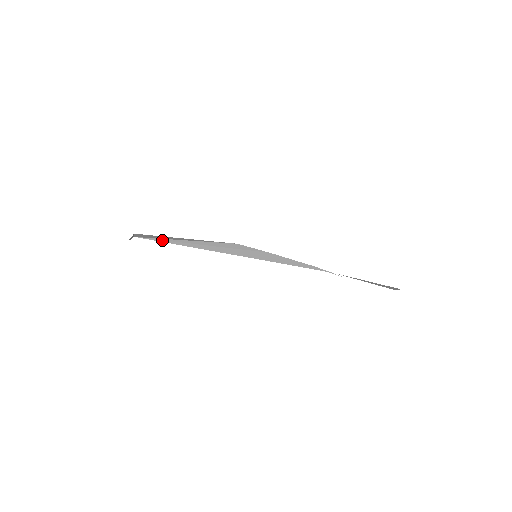
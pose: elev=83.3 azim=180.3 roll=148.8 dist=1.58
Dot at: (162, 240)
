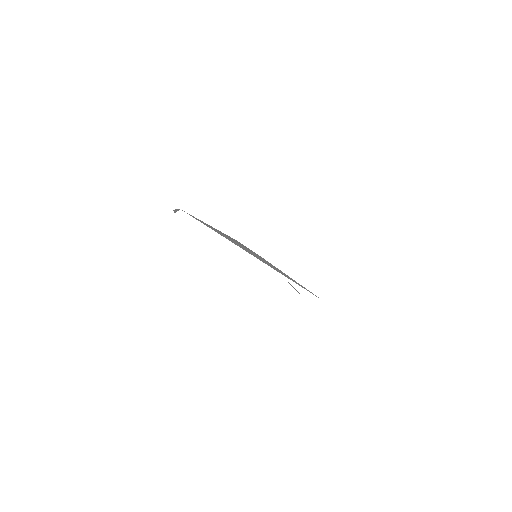
Dot at: (194, 217)
